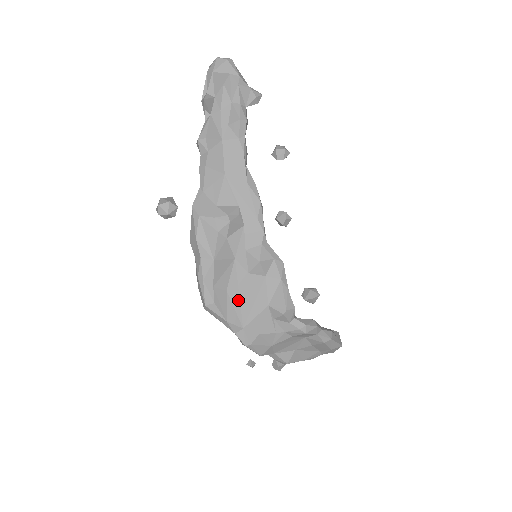
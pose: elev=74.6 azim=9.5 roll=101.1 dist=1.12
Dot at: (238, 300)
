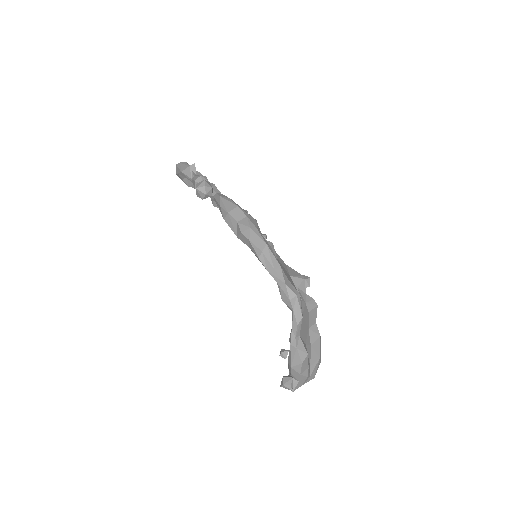
Dot at: occluded
